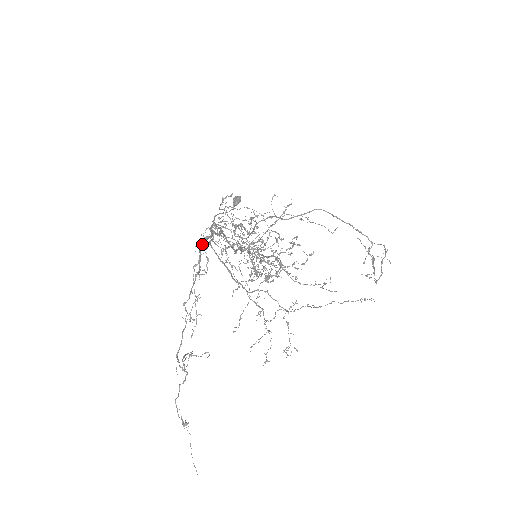
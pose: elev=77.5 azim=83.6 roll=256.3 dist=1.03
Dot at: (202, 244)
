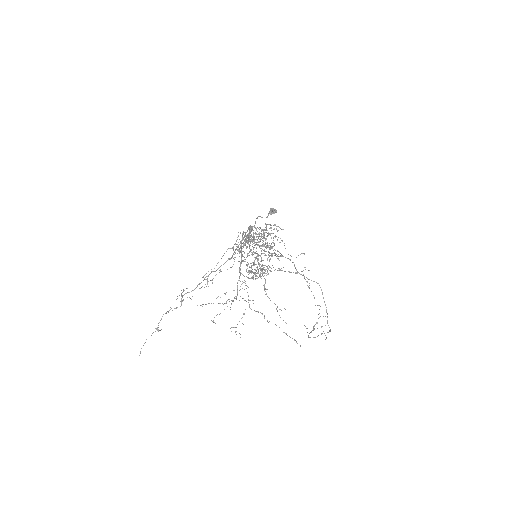
Dot at: (243, 239)
